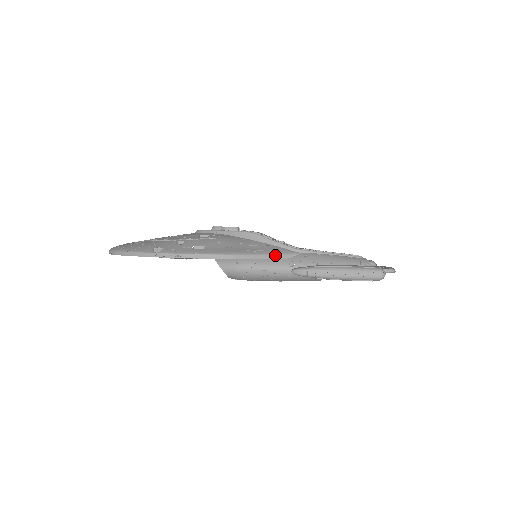
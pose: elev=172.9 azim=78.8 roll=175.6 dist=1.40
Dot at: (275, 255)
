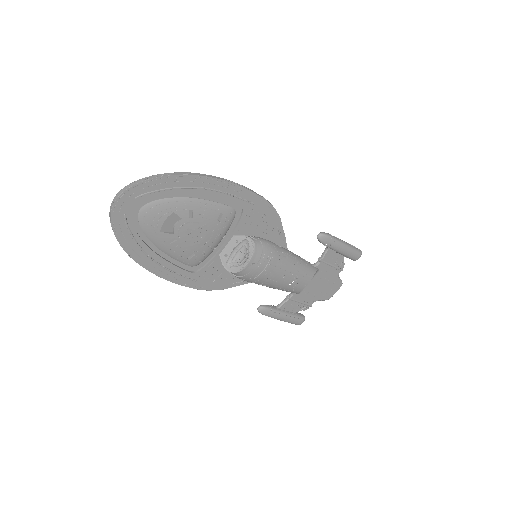
Dot at: (285, 242)
